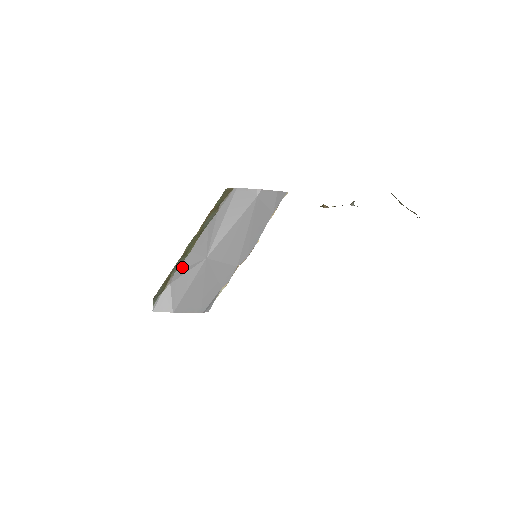
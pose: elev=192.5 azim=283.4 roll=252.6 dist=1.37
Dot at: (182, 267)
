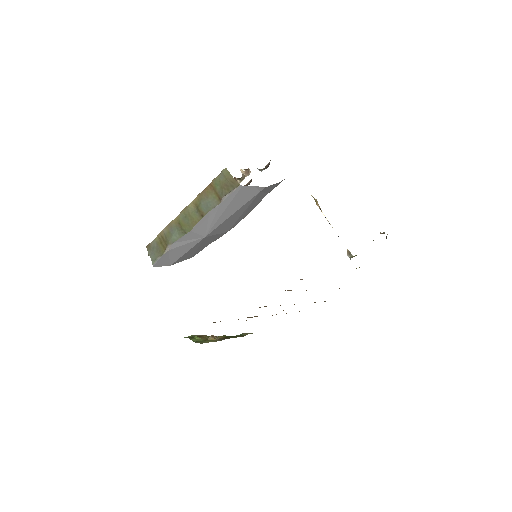
Dot at: (181, 240)
